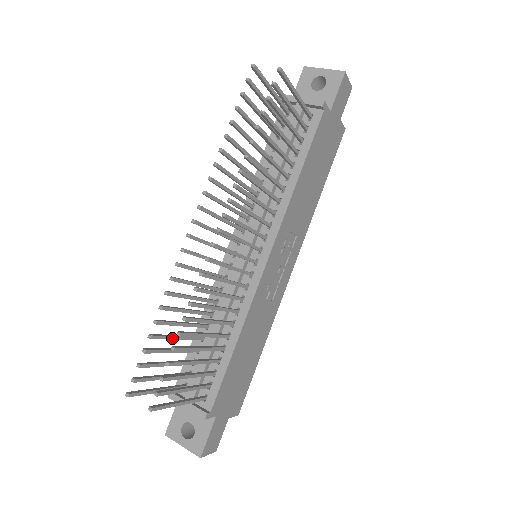
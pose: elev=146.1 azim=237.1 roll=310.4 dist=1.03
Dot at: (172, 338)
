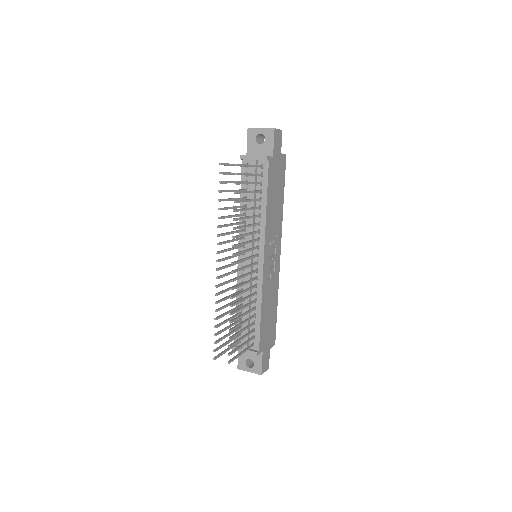
Dot at: (226, 322)
